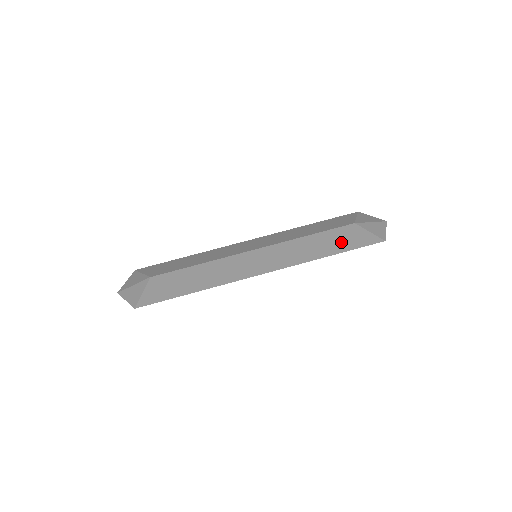
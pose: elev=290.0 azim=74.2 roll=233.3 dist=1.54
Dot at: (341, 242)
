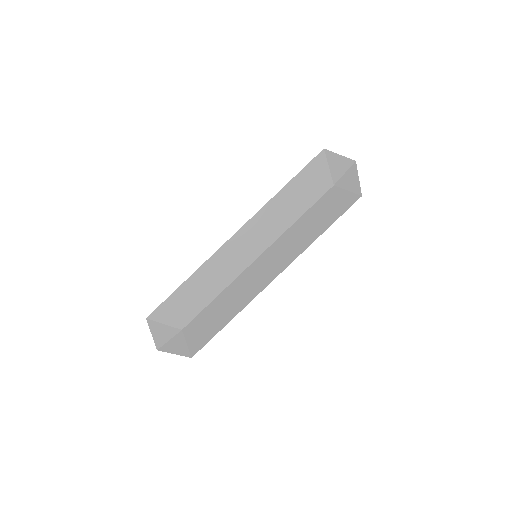
Dot at: (328, 214)
